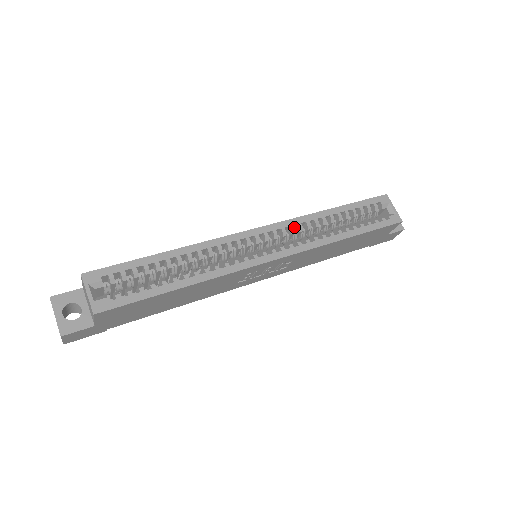
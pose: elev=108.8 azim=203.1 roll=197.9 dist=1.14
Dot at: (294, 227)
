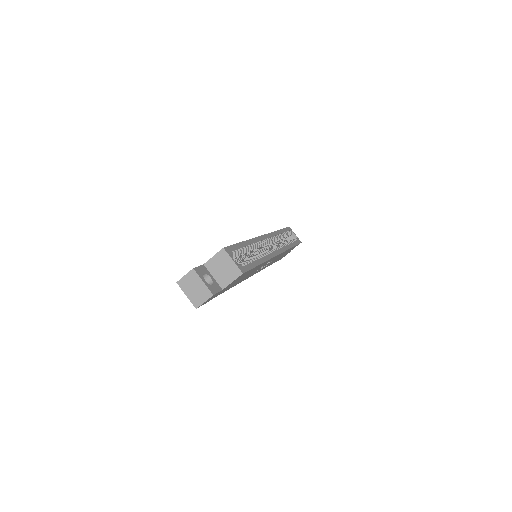
Dot at: occluded
